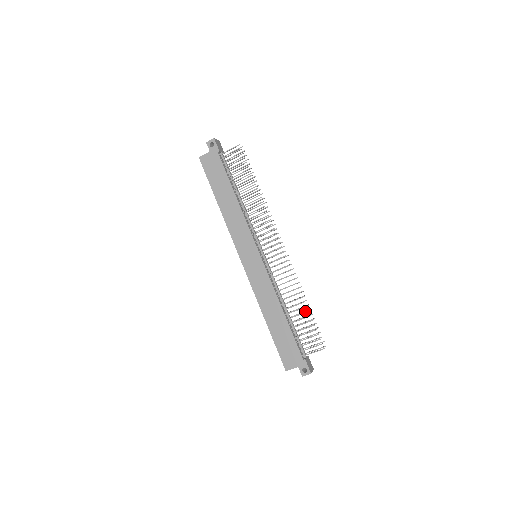
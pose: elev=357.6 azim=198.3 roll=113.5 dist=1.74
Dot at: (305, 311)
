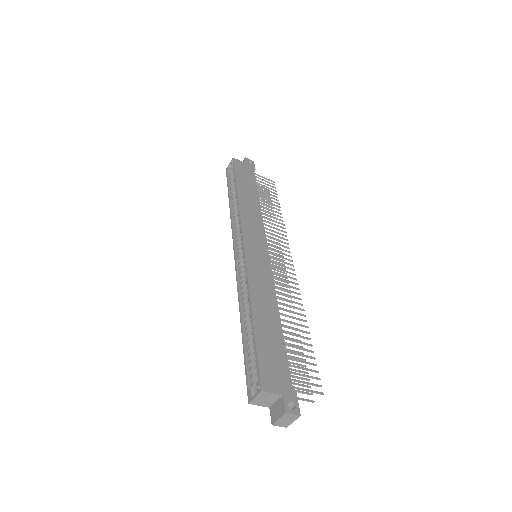
Dot at: occluded
